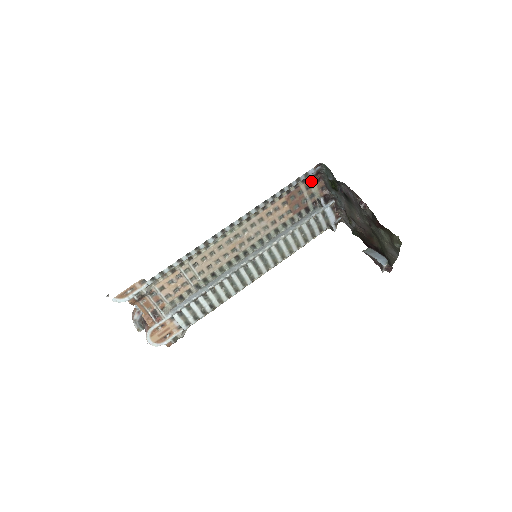
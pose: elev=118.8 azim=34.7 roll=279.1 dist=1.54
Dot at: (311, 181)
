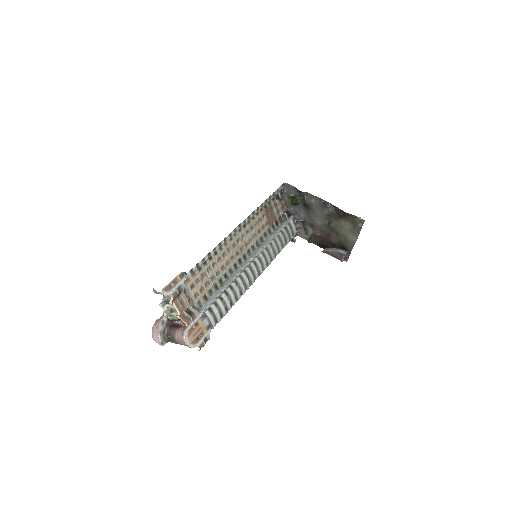
Dot at: (278, 199)
